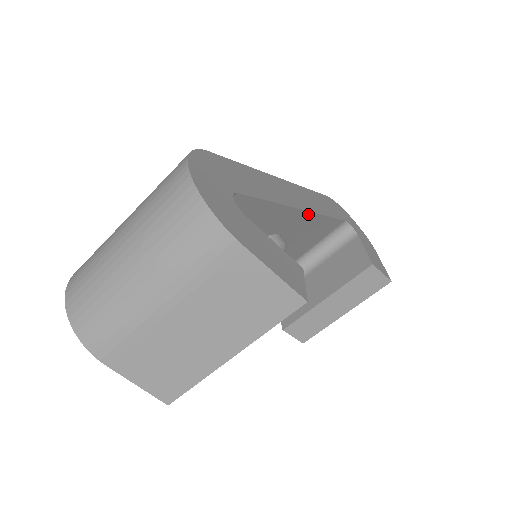
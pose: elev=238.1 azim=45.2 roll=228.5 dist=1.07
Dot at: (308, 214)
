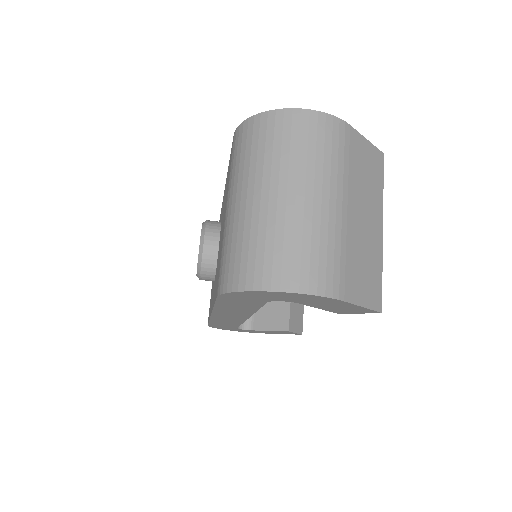
Dot at: occluded
